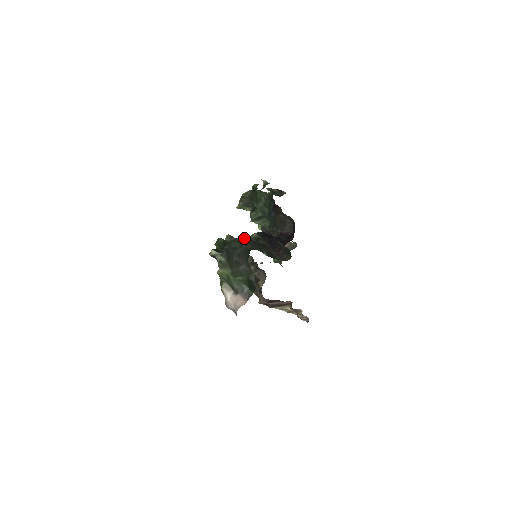
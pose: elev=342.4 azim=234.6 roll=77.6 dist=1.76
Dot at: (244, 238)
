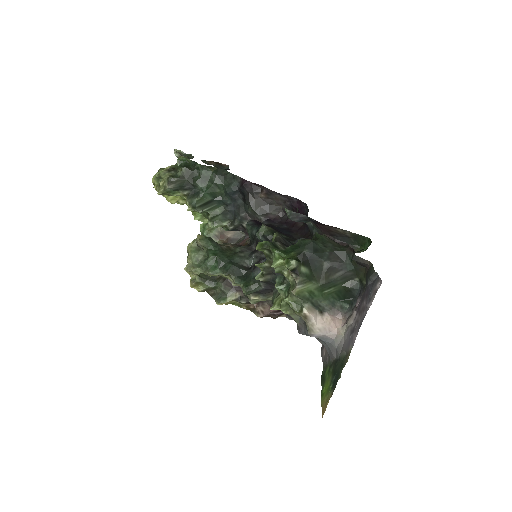
Dot at: (279, 234)
